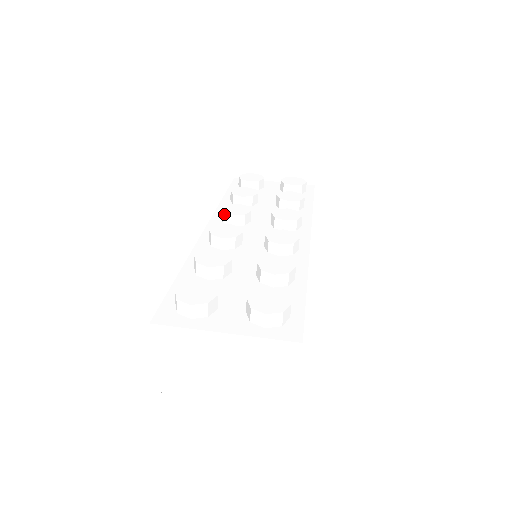
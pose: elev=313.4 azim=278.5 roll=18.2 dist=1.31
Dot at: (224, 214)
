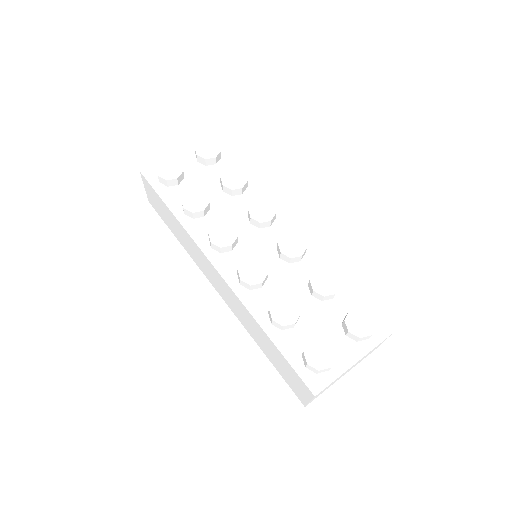
Dot at: (222, 248)
